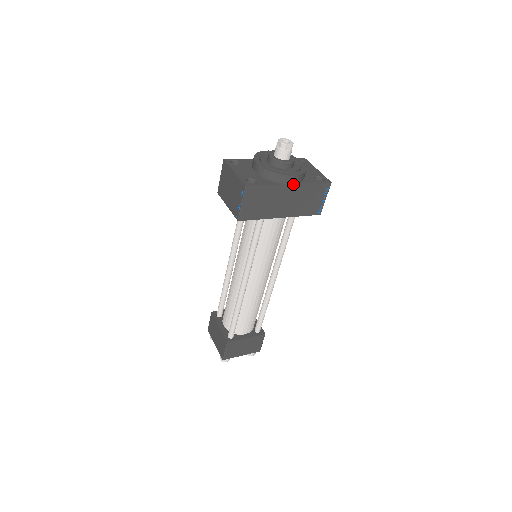
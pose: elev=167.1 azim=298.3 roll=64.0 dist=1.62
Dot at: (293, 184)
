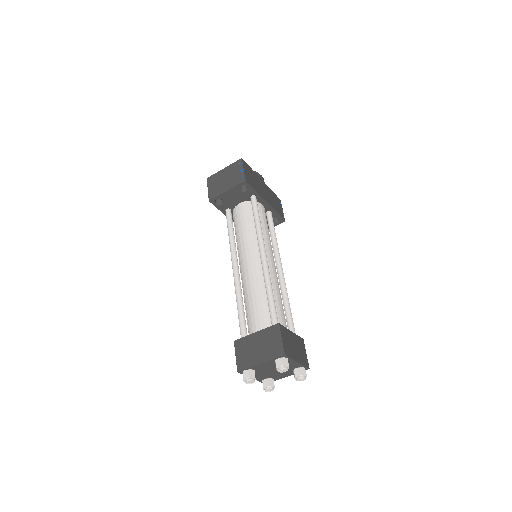
Dot at: (263, 182)
